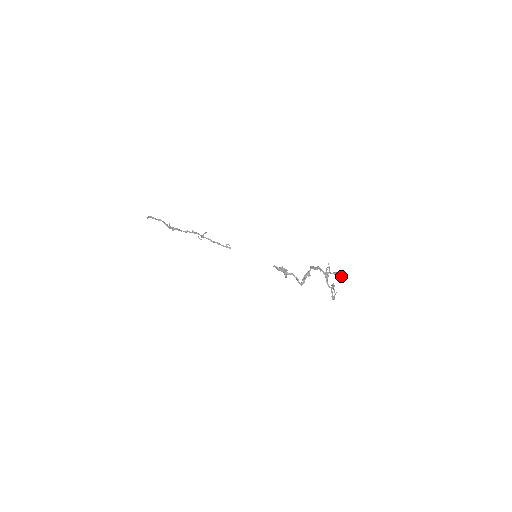
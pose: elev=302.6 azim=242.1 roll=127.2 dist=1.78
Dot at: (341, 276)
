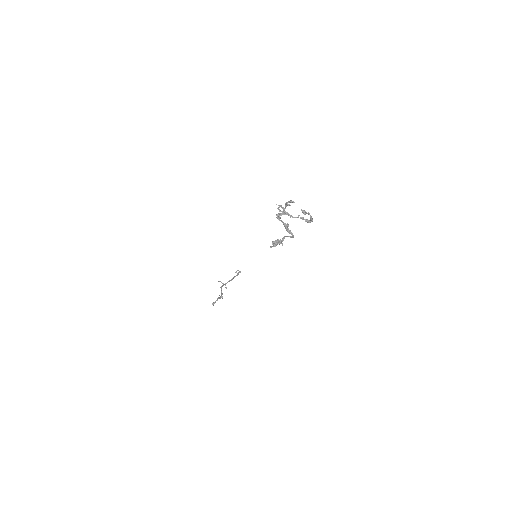
Dot at: (289, 202)
